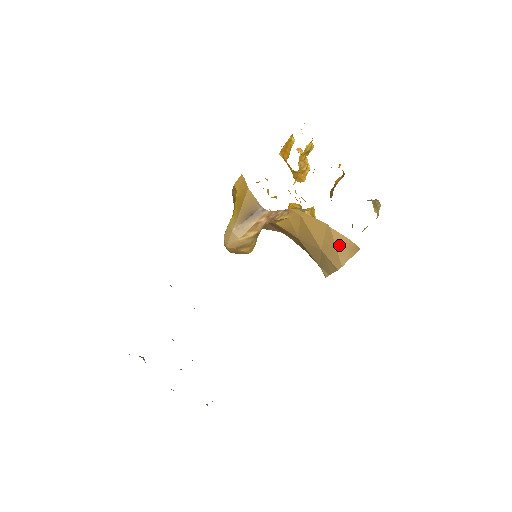
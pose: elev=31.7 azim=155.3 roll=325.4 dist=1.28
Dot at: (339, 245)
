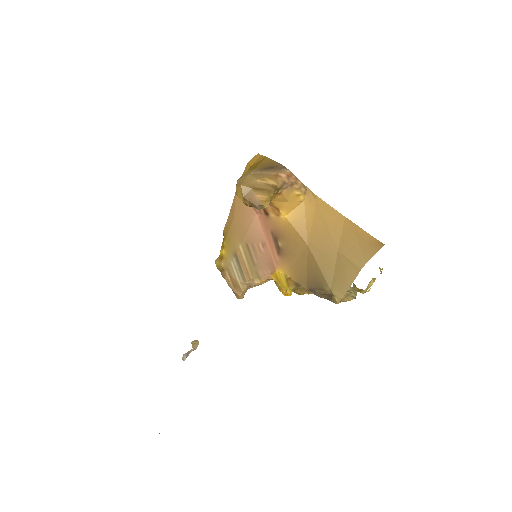
Dot at: (360, 239)
